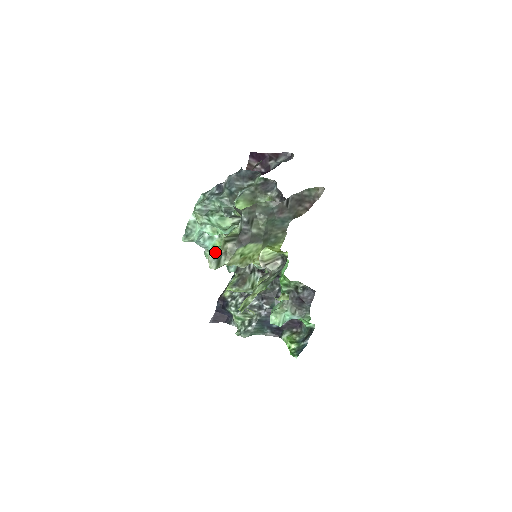
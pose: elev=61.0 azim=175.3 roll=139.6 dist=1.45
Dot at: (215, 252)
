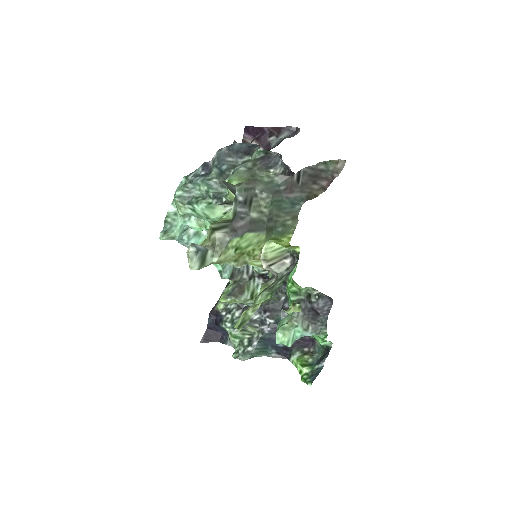
Dot at: occluded
